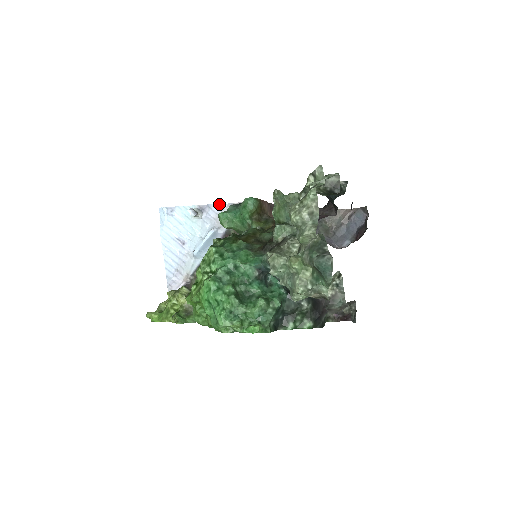
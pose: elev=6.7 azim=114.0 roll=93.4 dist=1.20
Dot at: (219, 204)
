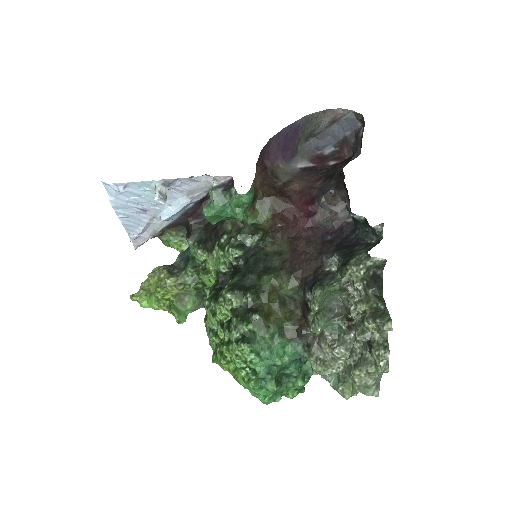
Dot at: (192, 178)
